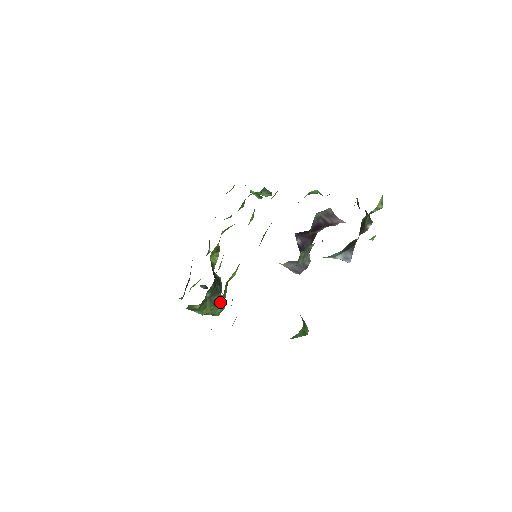
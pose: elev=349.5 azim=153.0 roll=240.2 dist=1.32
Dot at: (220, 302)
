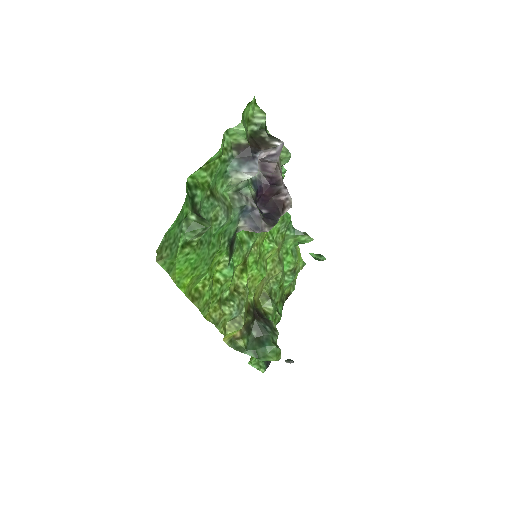
Dot at: (226, 303)
